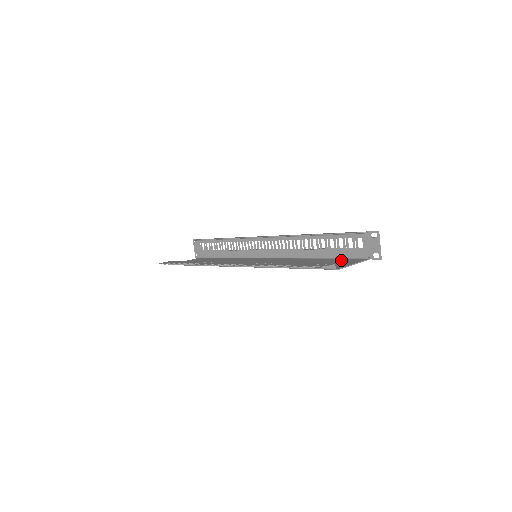
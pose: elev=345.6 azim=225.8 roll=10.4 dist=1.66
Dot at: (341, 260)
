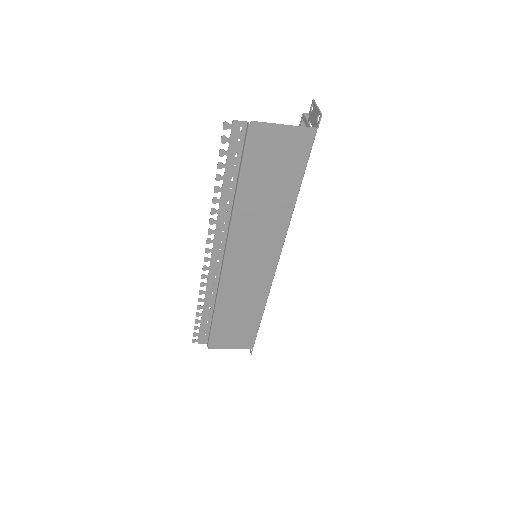
Dot at: (294, 157)
